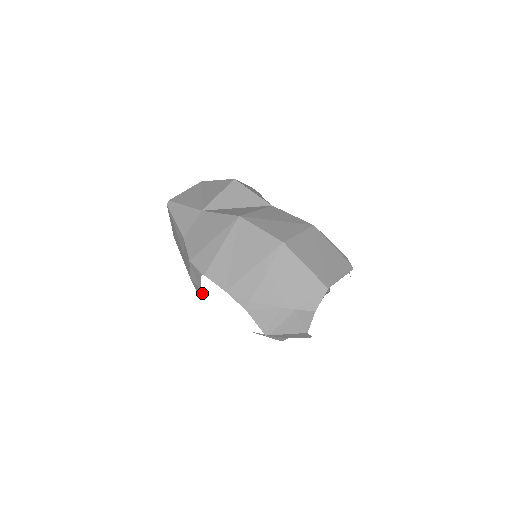
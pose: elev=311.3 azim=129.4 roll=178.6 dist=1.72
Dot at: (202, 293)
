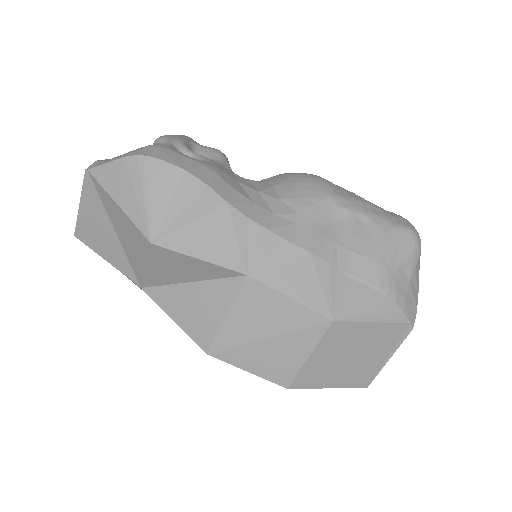
Dot at: occluded
